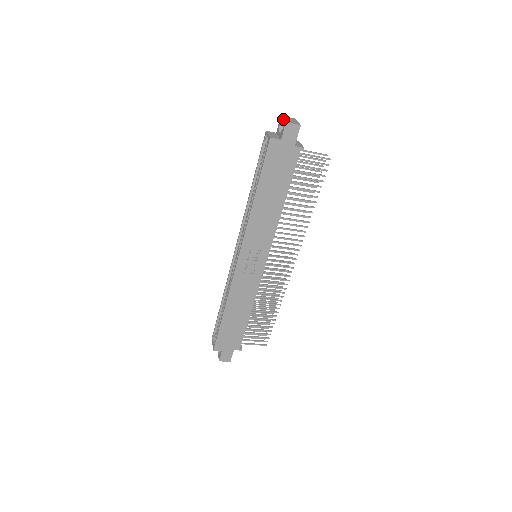
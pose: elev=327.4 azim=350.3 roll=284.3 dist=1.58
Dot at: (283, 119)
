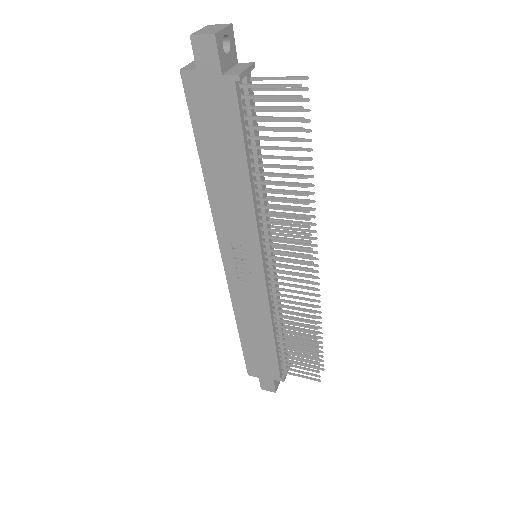
Dot at: (198, 31)
